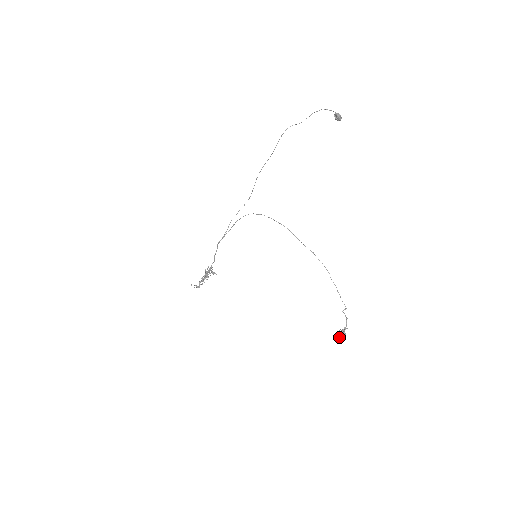
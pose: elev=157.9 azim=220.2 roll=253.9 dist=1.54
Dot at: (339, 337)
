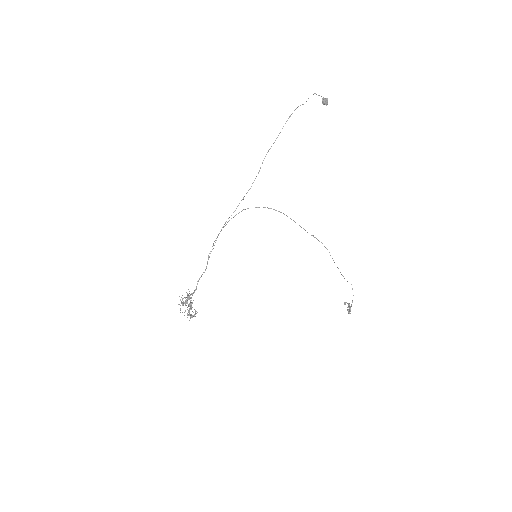
Dot at: (348, 312)
